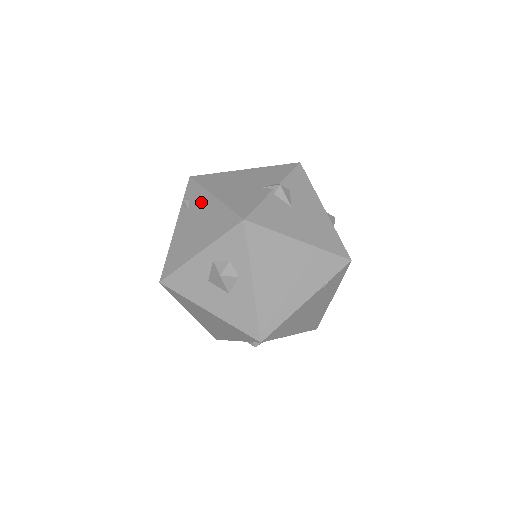
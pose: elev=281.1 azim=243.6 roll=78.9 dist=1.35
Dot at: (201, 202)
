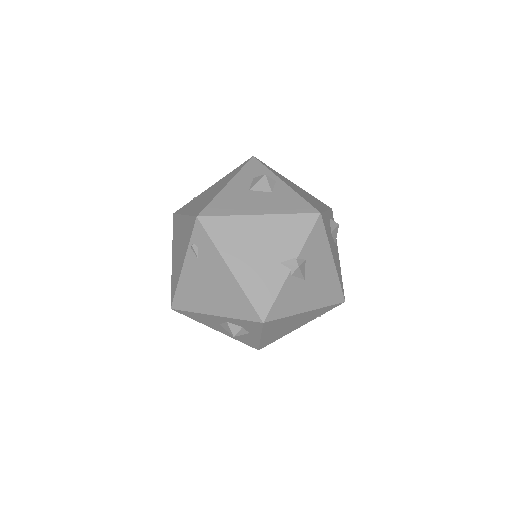
Dot at: (214, 264)
